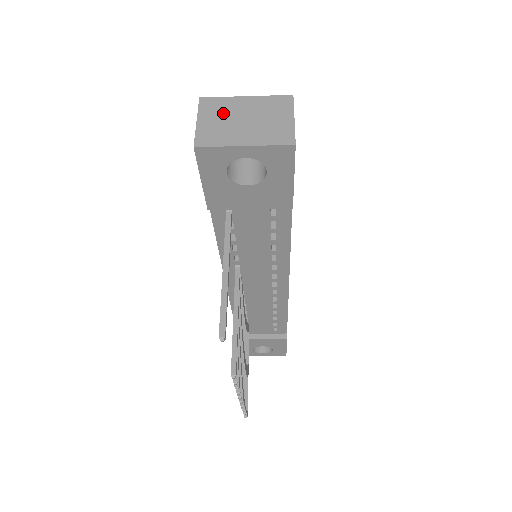
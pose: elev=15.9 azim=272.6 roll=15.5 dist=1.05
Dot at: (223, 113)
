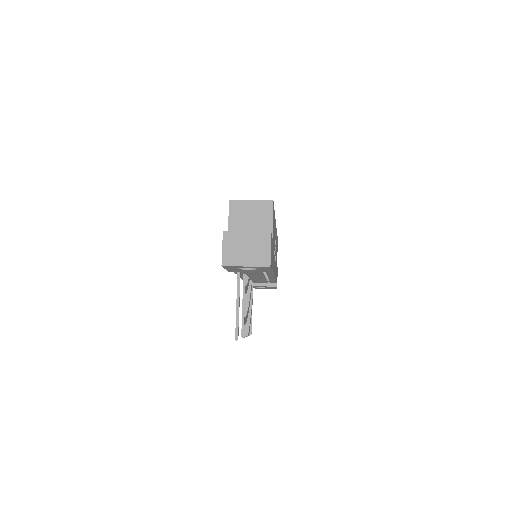
Dot at: (235, 243)
